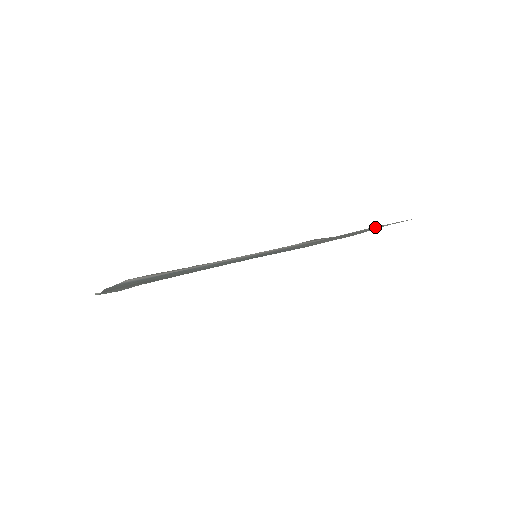
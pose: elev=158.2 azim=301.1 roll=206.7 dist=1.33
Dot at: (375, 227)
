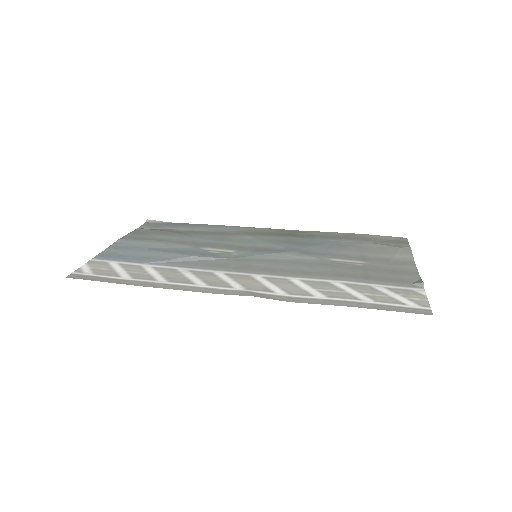
Dot at: (376, 295)
